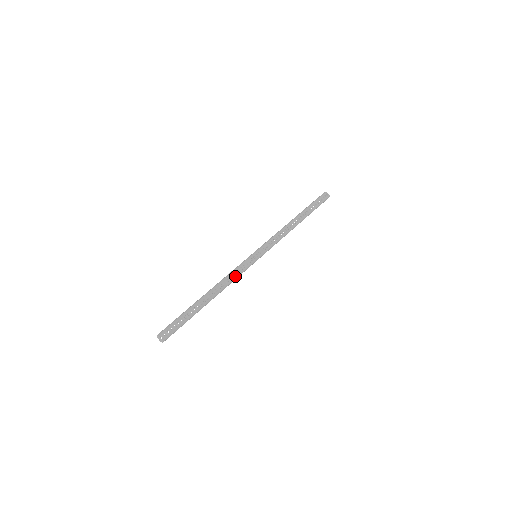
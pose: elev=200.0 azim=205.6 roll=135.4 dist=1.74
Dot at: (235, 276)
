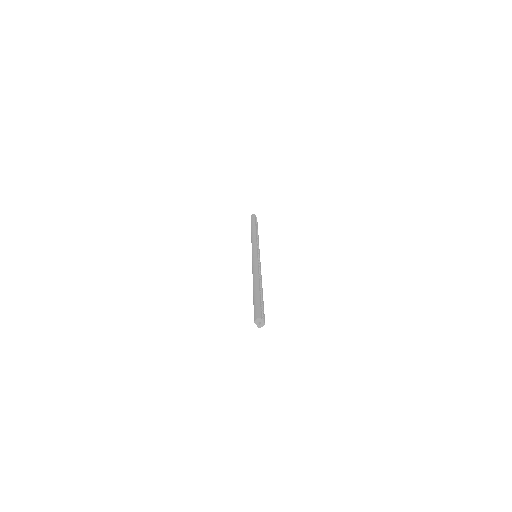
Dot at: (260, 270)
